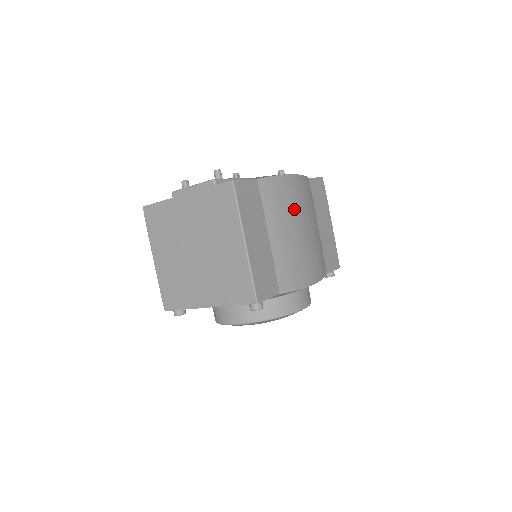
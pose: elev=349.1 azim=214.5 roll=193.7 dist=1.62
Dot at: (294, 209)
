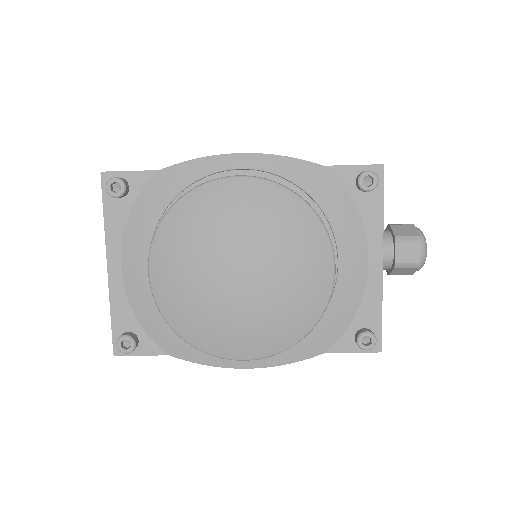
Dot at: occluded
